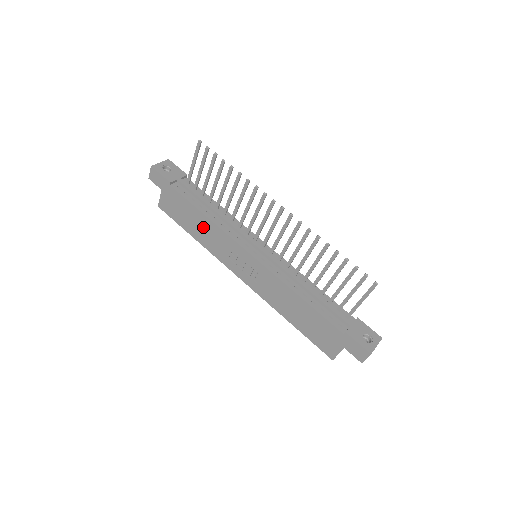
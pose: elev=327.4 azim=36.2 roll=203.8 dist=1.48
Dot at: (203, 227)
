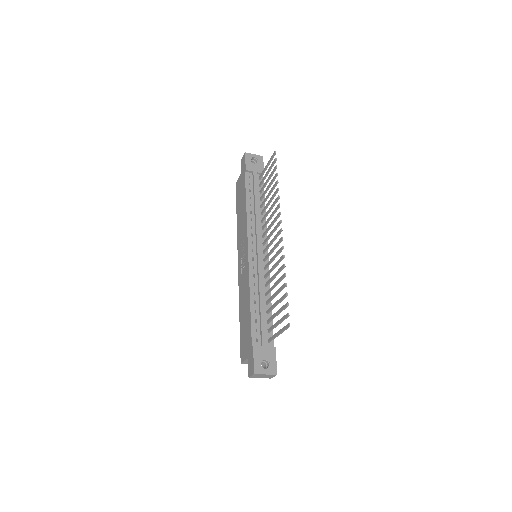
Dot at: (242, 213)
